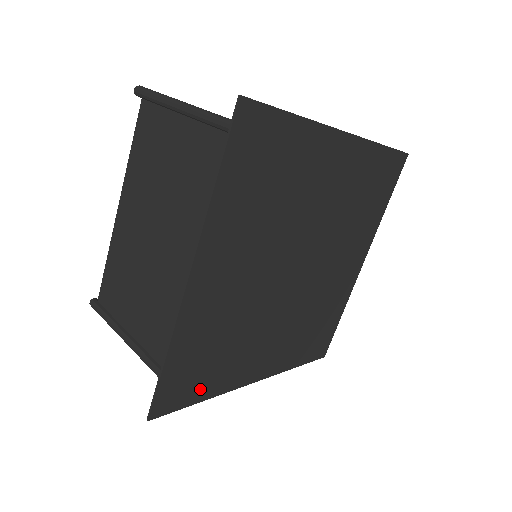
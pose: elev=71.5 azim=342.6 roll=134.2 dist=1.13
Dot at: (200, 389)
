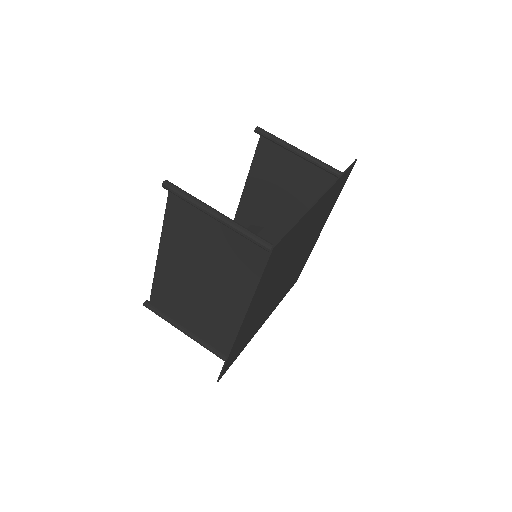
Dot at: (239, 352)
